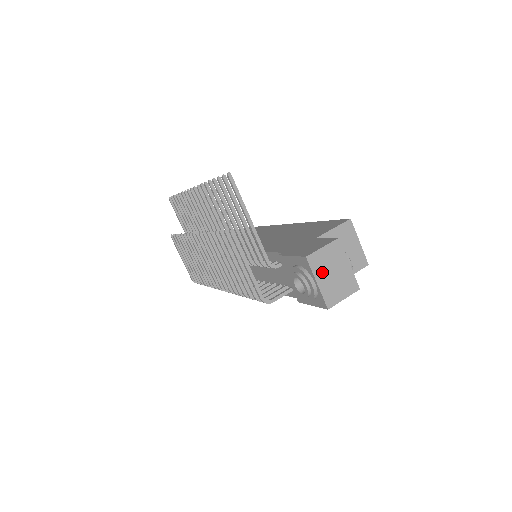
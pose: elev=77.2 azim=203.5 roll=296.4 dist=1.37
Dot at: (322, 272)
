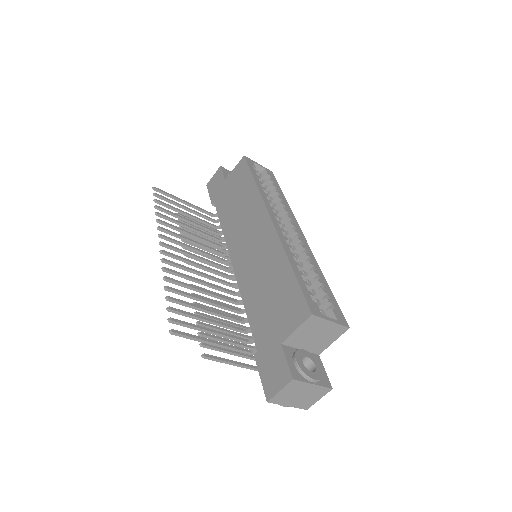
Dot at: (288, 400)
